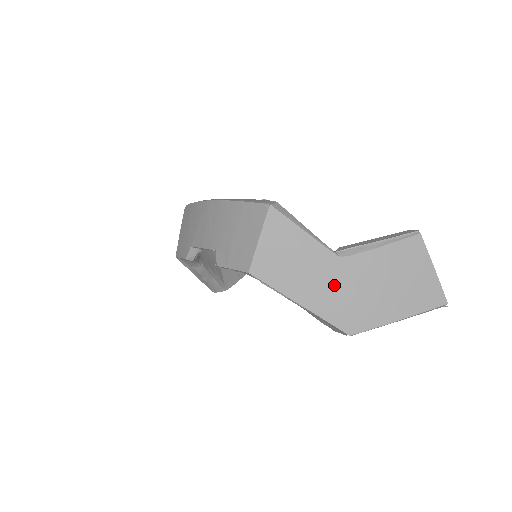
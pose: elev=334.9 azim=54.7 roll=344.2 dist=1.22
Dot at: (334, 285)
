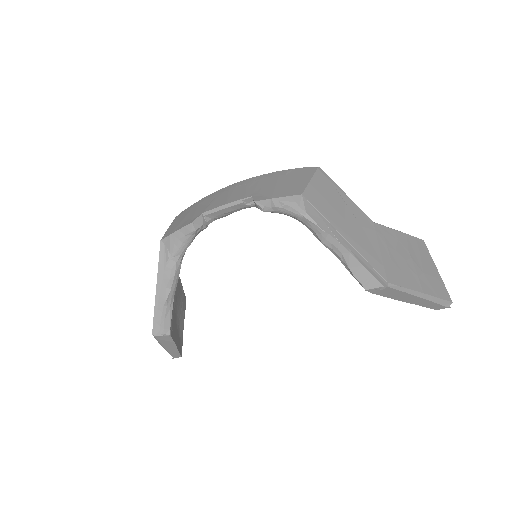
Dot at: (371, 238)
